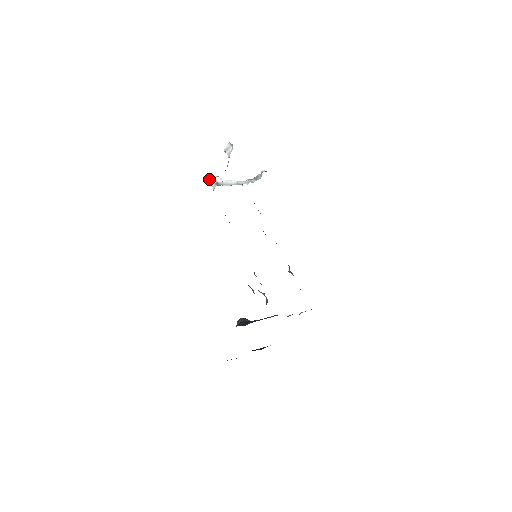
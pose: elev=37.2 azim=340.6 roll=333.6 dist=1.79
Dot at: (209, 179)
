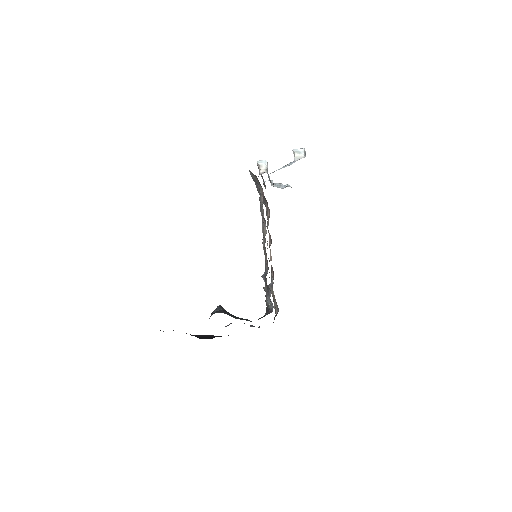
Dot at: (260, 160)
